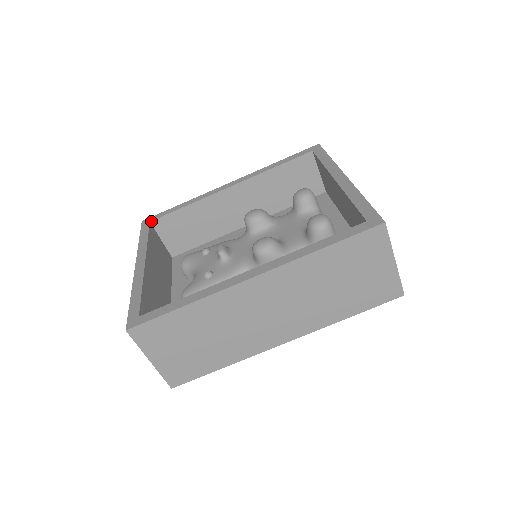
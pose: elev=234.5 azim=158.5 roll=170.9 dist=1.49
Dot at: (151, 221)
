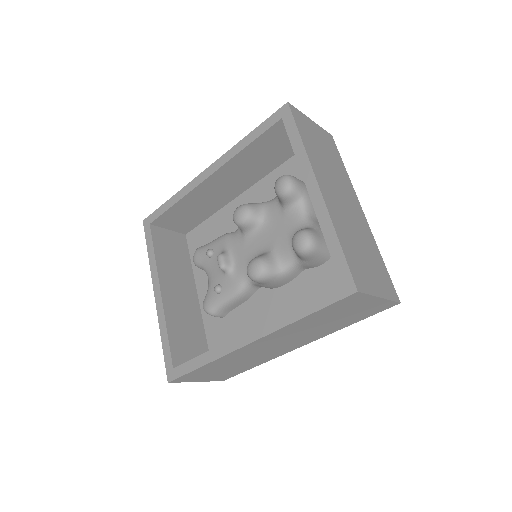
Dot at: (150, 223)
